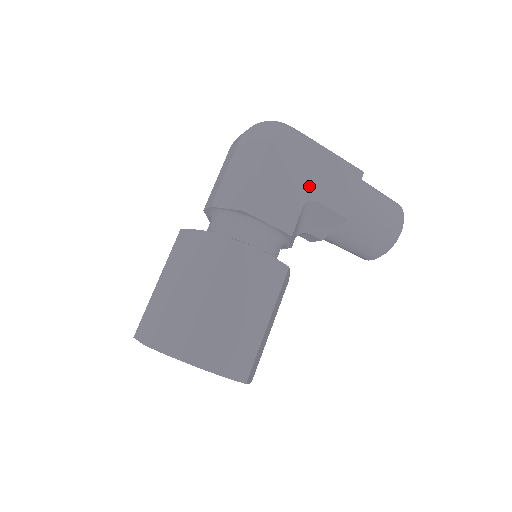
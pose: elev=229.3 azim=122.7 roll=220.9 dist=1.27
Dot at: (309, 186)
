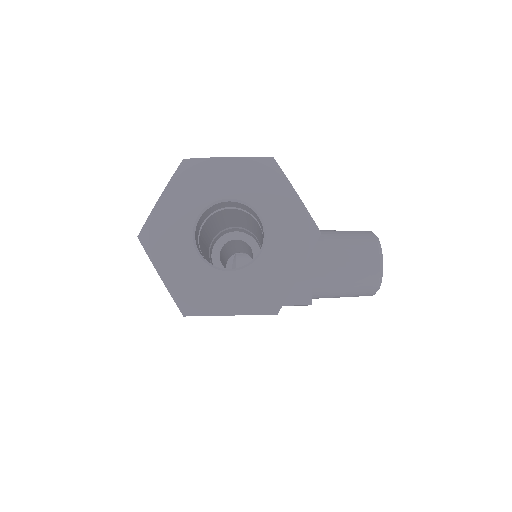
Dot at: occluded
